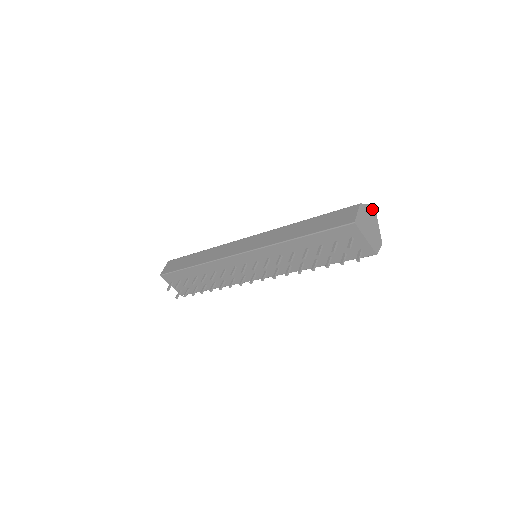
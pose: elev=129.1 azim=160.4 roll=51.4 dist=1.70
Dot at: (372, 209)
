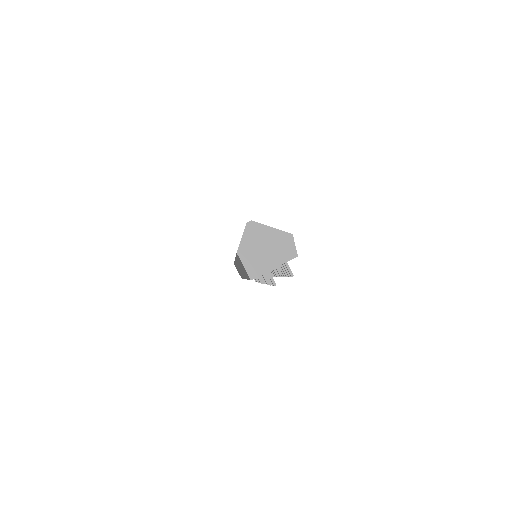
Dot at: (250, 229)
